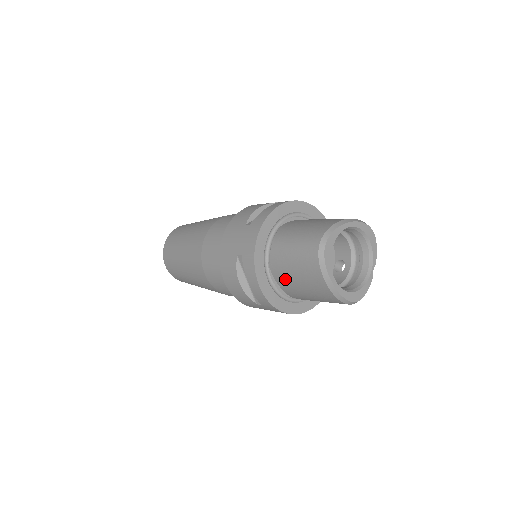
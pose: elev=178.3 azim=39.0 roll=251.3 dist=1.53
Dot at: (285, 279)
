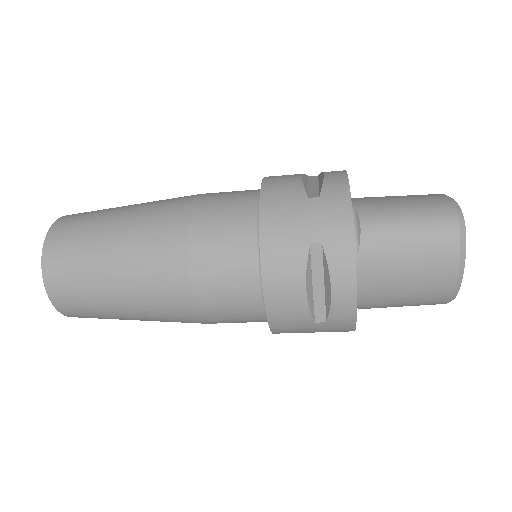
Dot at: (378, 276)
